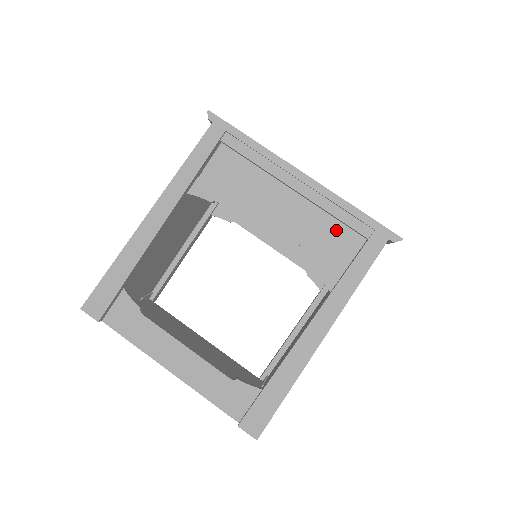
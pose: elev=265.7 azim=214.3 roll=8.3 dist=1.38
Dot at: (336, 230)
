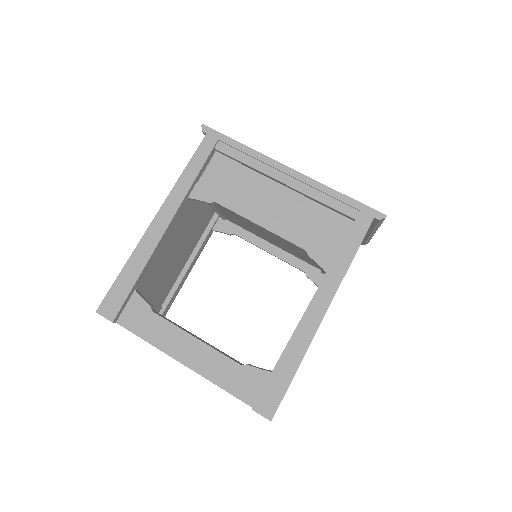
Dot at: (326, 216)
